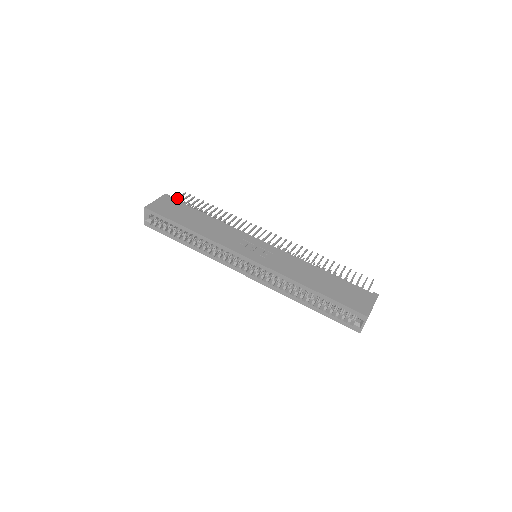
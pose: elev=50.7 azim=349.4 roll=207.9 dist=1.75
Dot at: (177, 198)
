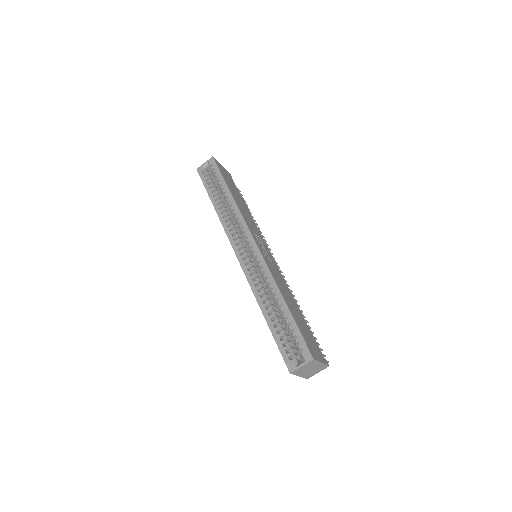
Dot at: occluded
